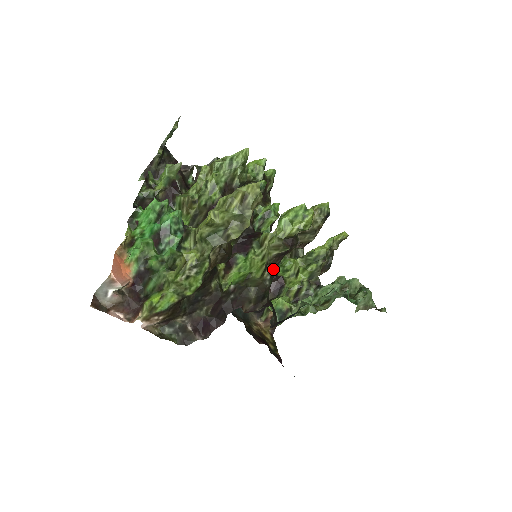
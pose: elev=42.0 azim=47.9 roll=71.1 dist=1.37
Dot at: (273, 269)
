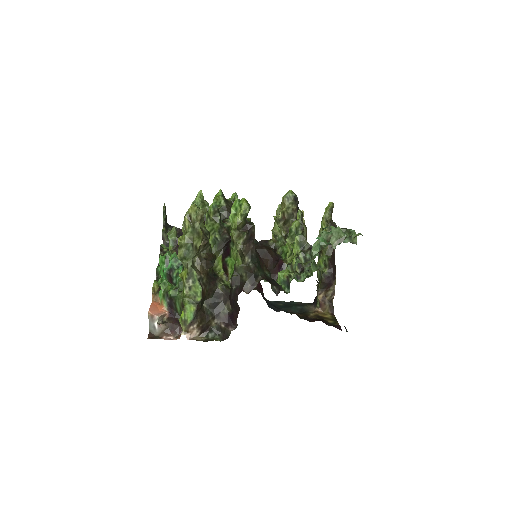
Dot at: (250, 253)
